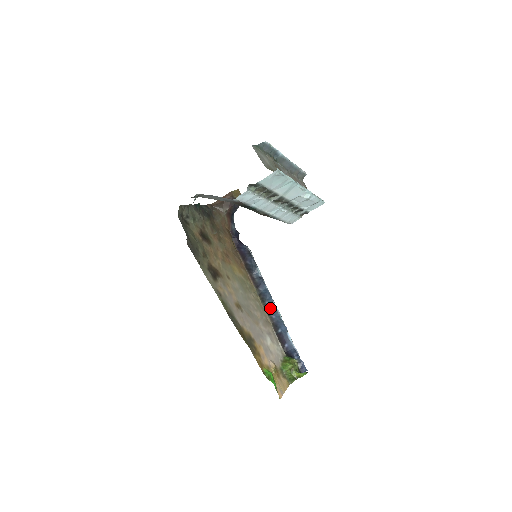
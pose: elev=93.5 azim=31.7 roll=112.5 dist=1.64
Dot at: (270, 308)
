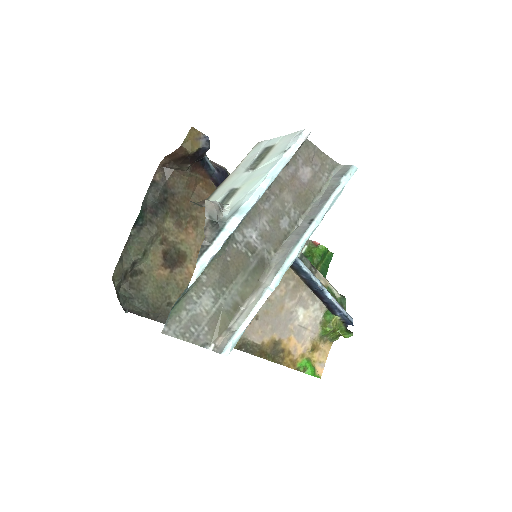
Dot at: (297, 269)
